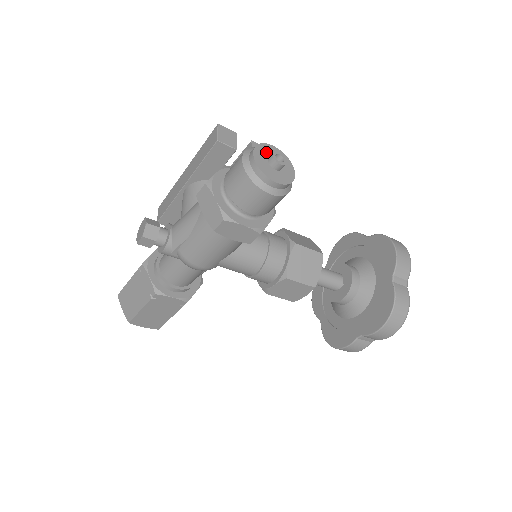
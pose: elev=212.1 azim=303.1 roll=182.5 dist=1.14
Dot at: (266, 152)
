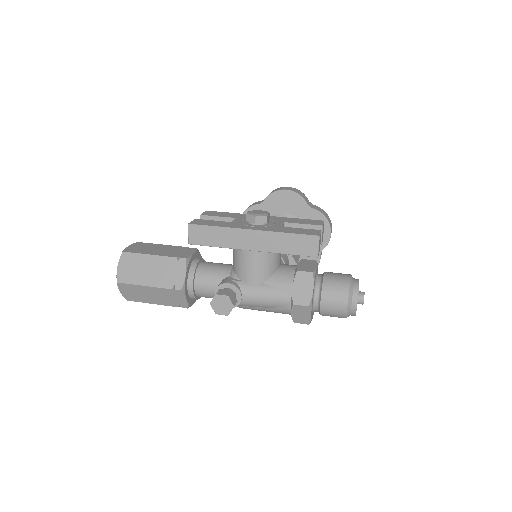
Dot at: (358, 293)
